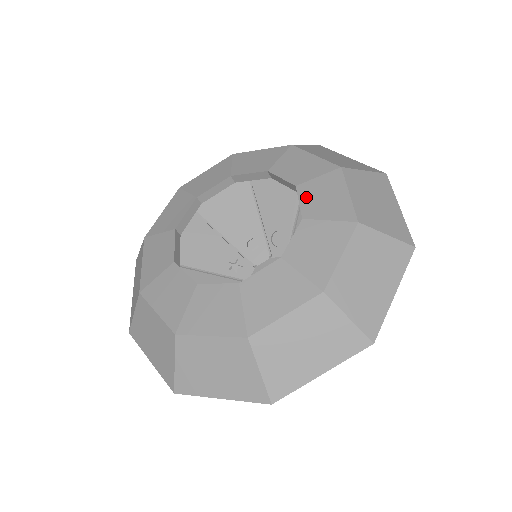
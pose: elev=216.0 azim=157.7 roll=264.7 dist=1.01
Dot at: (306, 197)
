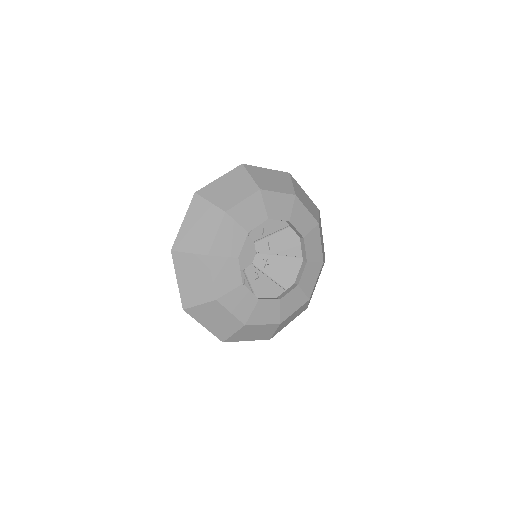
Dot at: (308, 246)
